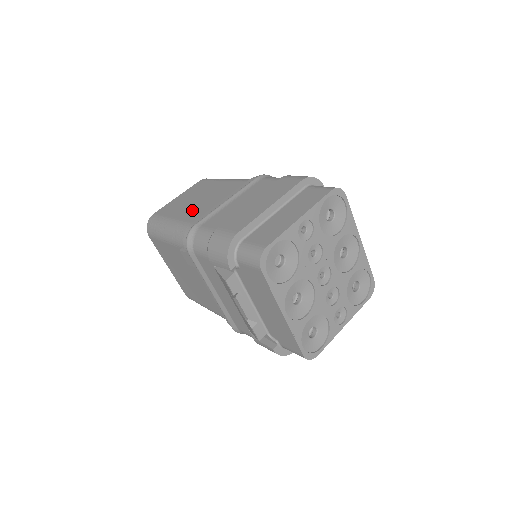
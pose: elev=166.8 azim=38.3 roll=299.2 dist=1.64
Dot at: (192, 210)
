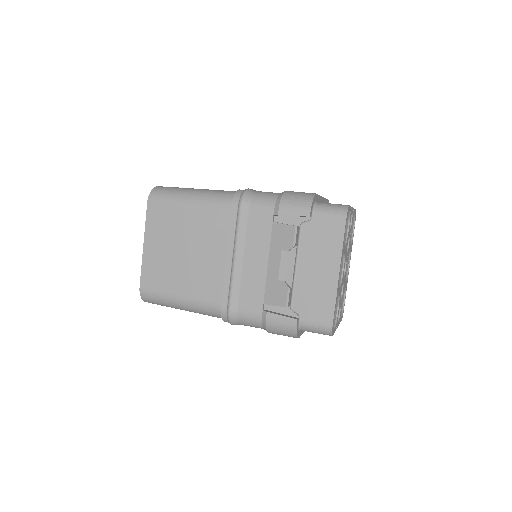
Dot at: occluded
